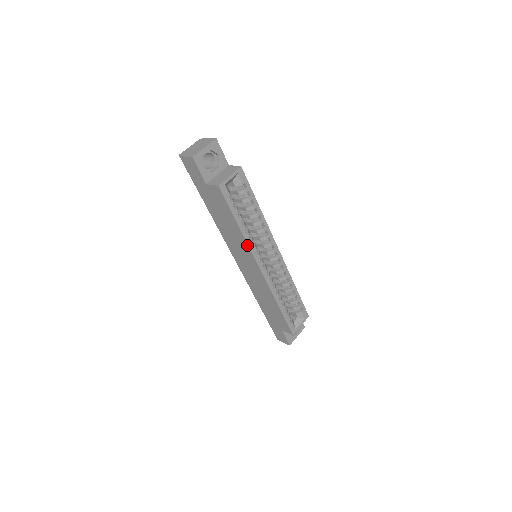
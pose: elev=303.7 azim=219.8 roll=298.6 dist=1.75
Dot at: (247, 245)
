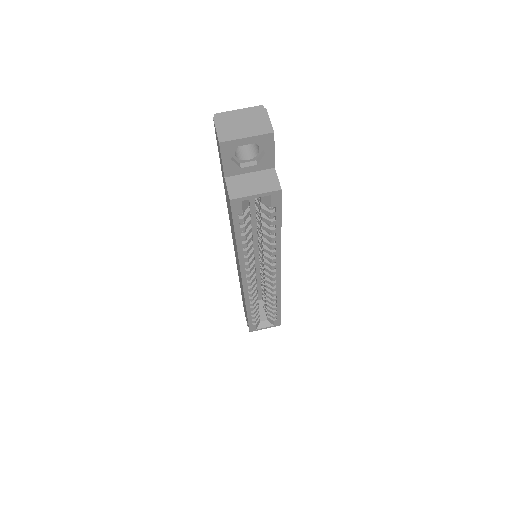
Dot at: (239, 259)
